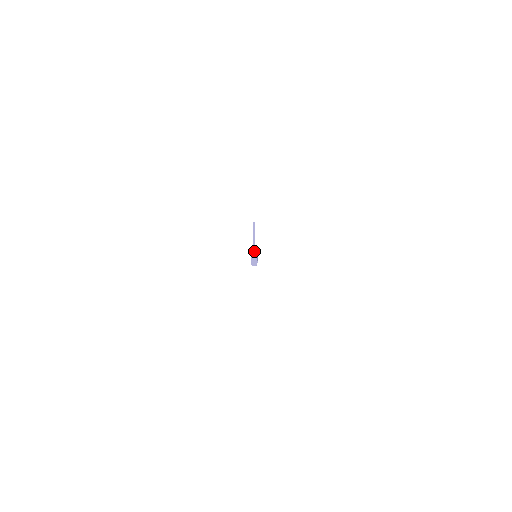
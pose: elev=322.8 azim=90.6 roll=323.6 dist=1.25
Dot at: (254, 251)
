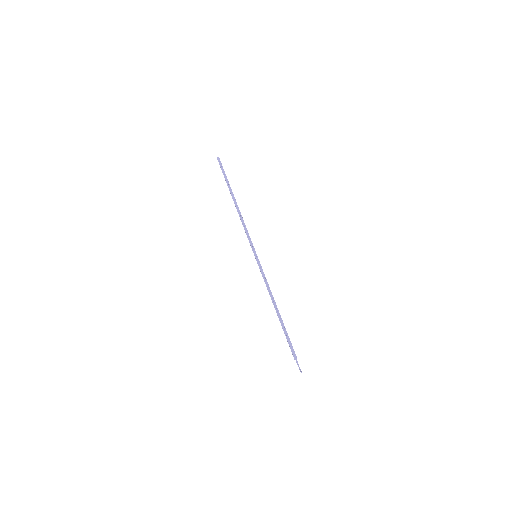
Dot at: (298, 364)
